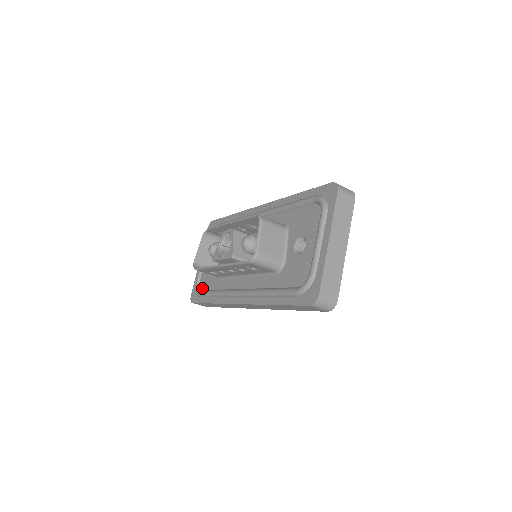
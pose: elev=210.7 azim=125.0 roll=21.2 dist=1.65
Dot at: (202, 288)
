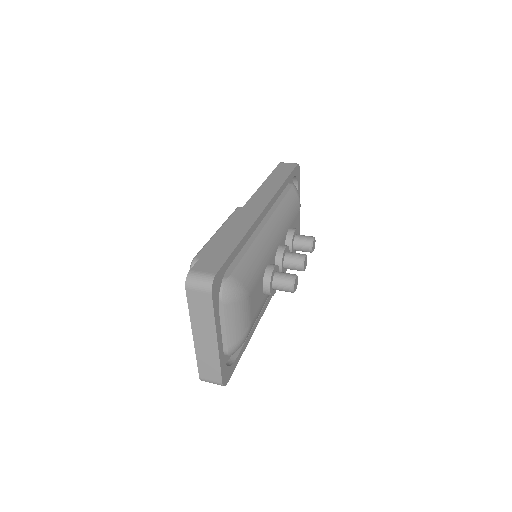
Dot at: occluded
